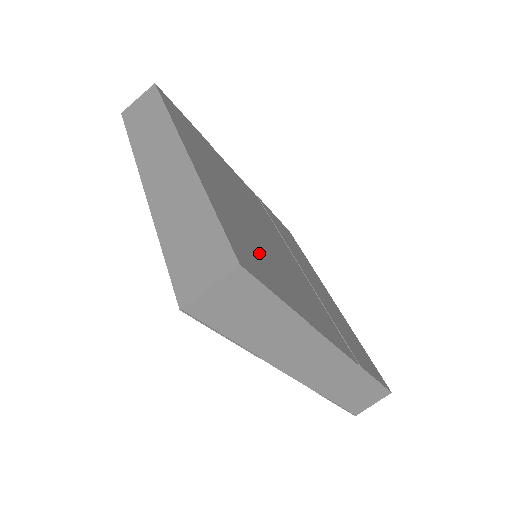
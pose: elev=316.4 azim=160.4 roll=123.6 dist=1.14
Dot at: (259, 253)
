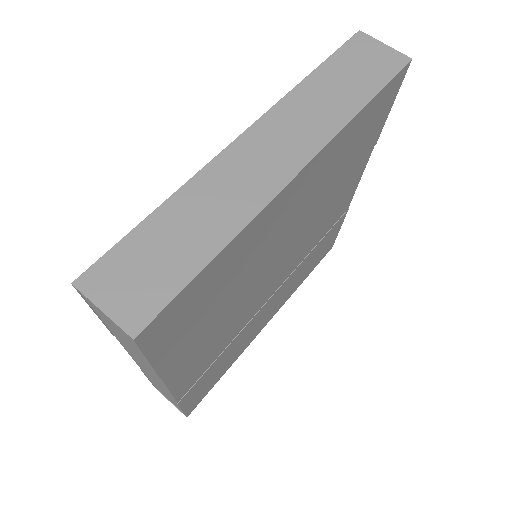
Dot at: (210, 305)
